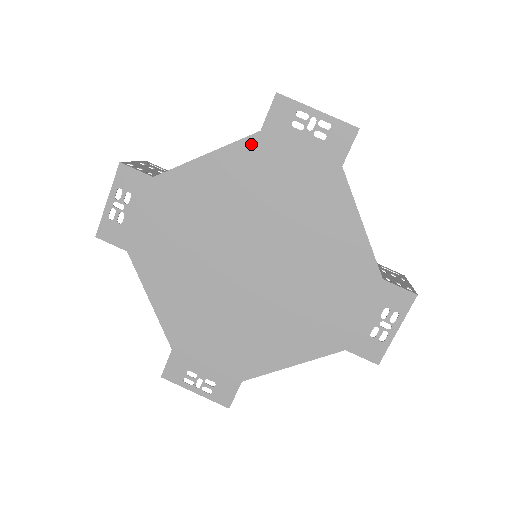
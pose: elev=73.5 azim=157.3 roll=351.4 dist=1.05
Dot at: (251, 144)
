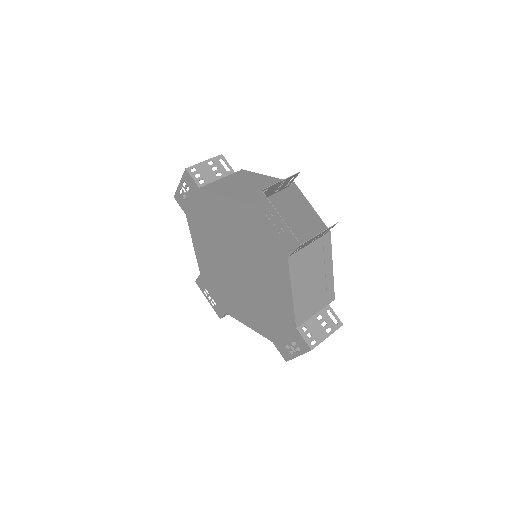
Dot at: (190, 223)
